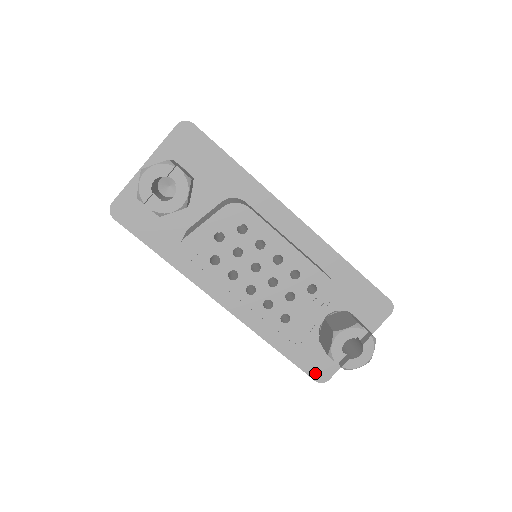
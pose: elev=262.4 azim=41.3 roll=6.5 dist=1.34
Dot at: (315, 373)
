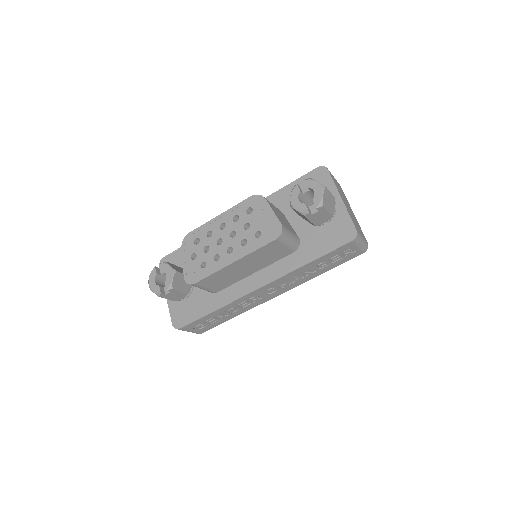
Dot at: (345, 239)
